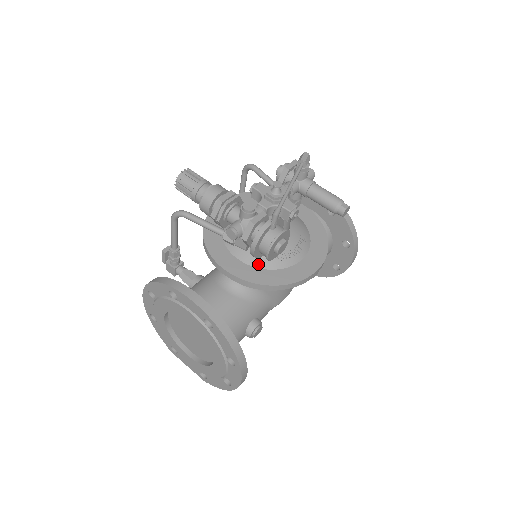
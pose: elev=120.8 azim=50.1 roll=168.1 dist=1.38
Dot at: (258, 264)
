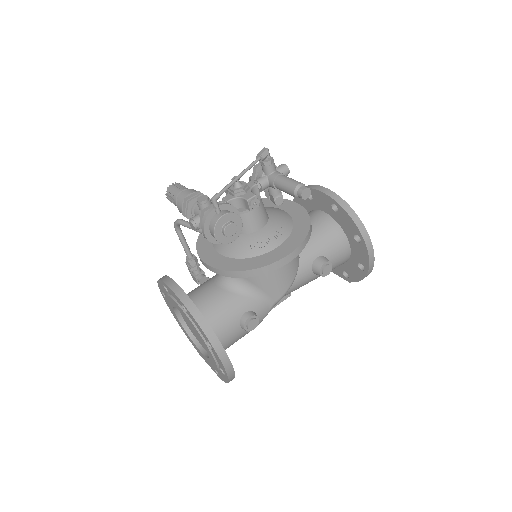
Dot at: (233, 255)
